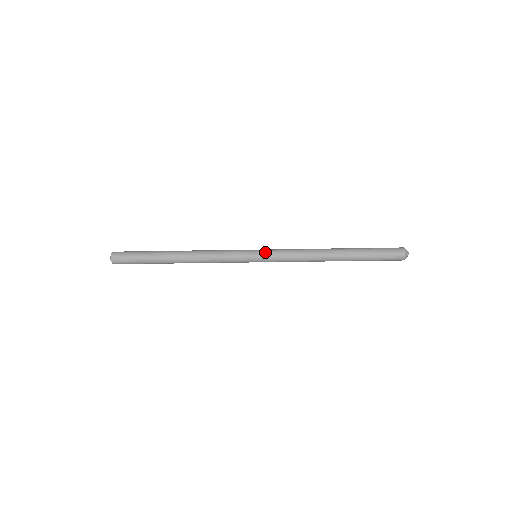
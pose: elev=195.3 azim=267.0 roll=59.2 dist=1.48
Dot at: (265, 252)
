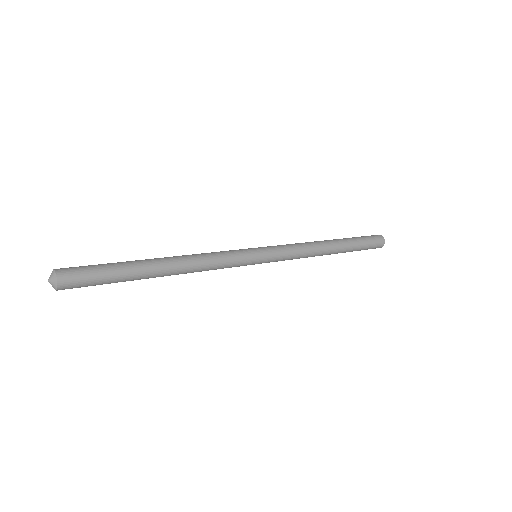
Dot at: (267, 247)
